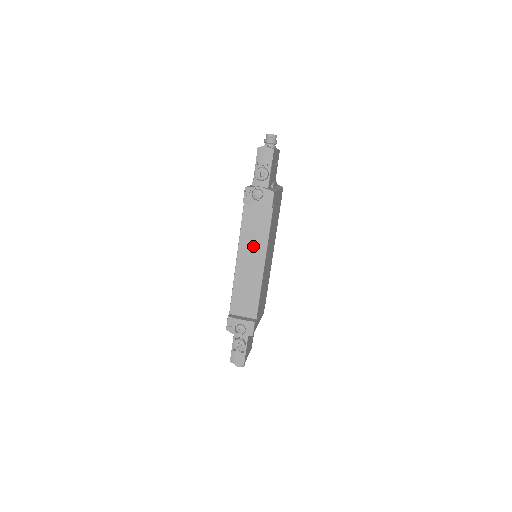
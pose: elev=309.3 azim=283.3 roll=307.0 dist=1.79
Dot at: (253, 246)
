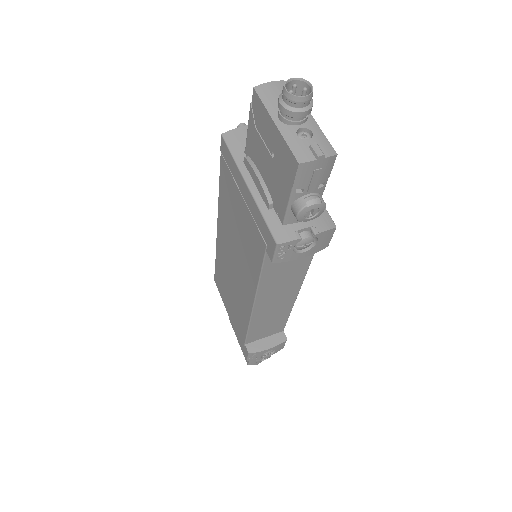
Dot at: (282, 285)
